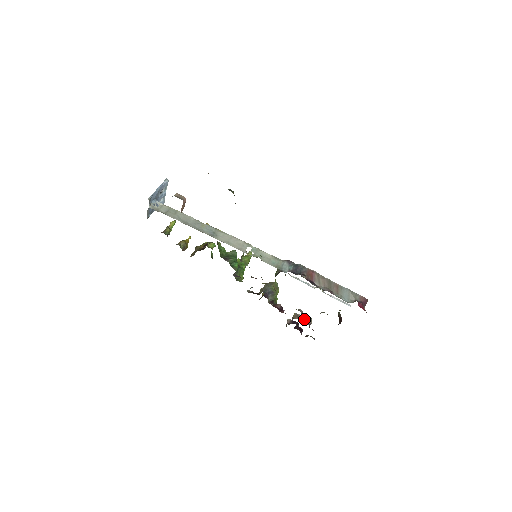
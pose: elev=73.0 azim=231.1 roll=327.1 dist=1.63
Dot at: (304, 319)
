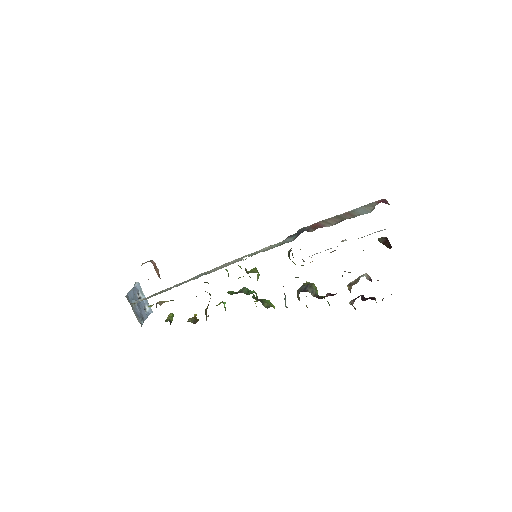
Dot at: (359, 279)
